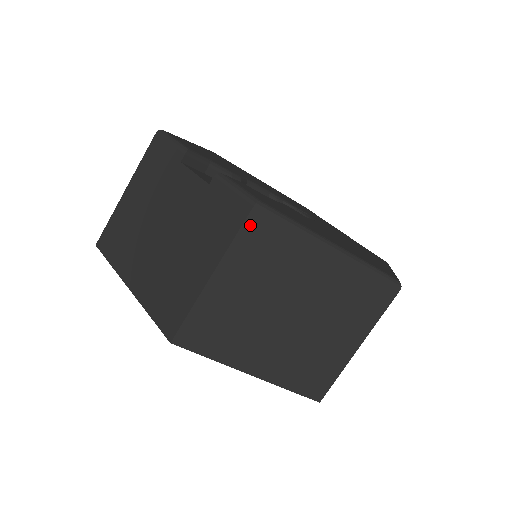
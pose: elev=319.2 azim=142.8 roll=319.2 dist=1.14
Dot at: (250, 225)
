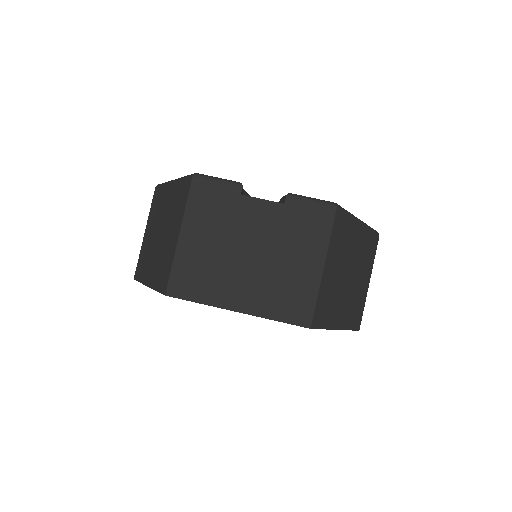
Dot at: (336, 222)
